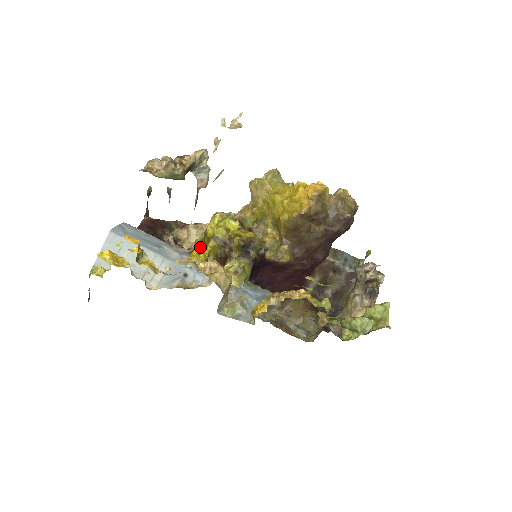
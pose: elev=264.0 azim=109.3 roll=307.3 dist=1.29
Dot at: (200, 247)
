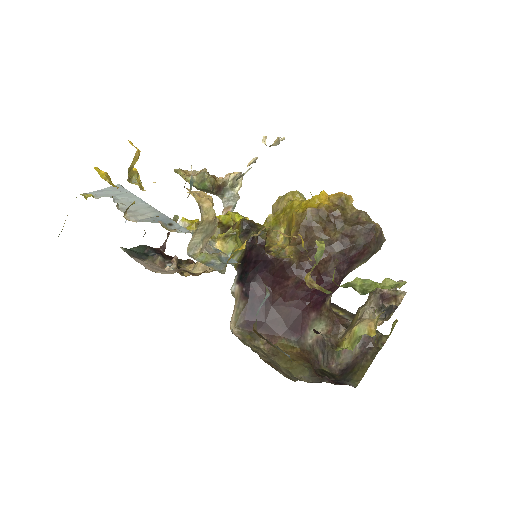
Dot at: occluded
